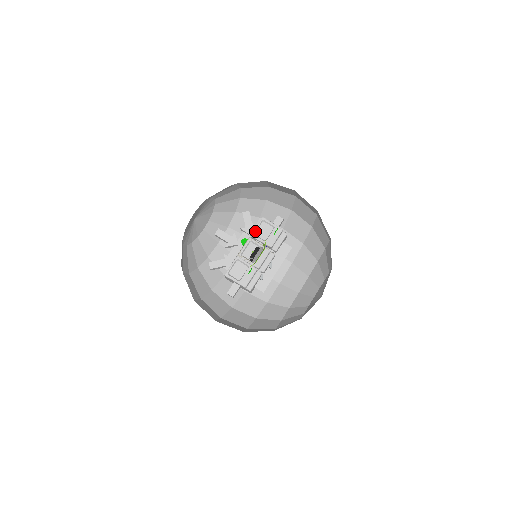
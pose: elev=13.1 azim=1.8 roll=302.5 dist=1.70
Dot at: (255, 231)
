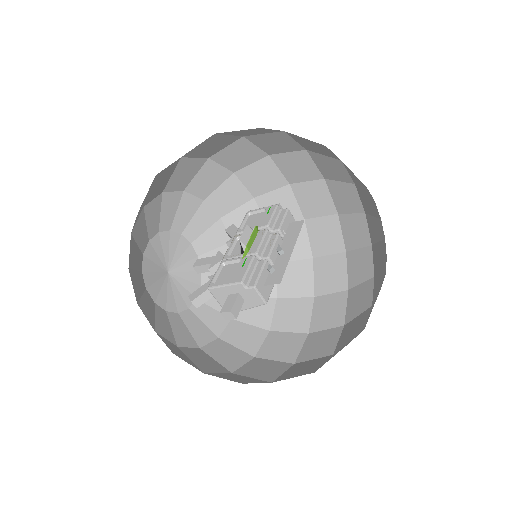
Dot at: (241, 227)
